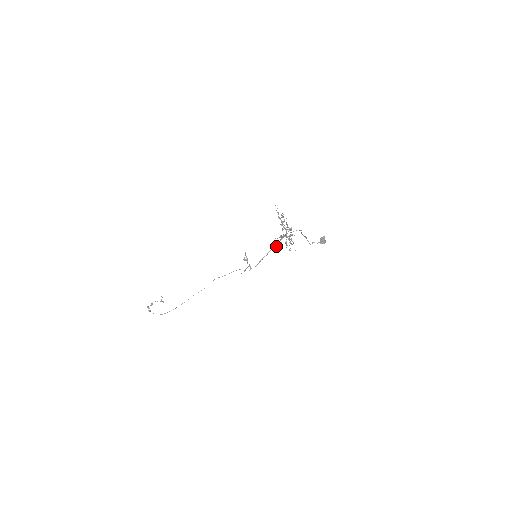
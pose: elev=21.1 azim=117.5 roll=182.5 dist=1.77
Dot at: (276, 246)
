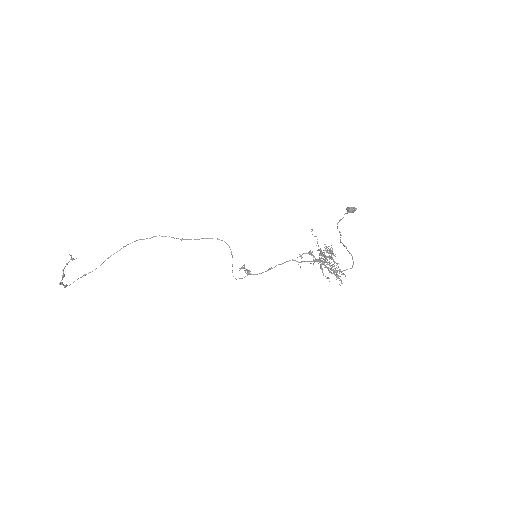
Dot at: (300, 262)
